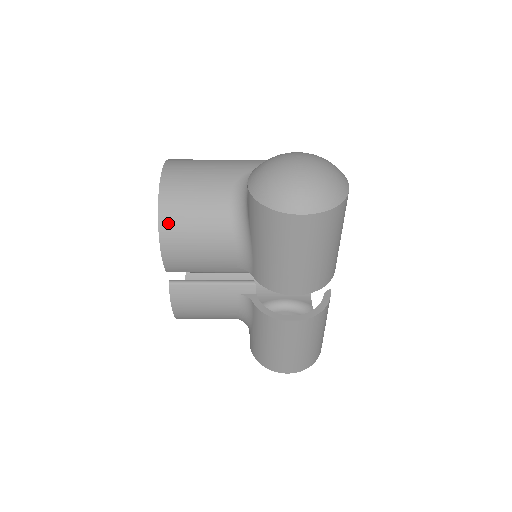
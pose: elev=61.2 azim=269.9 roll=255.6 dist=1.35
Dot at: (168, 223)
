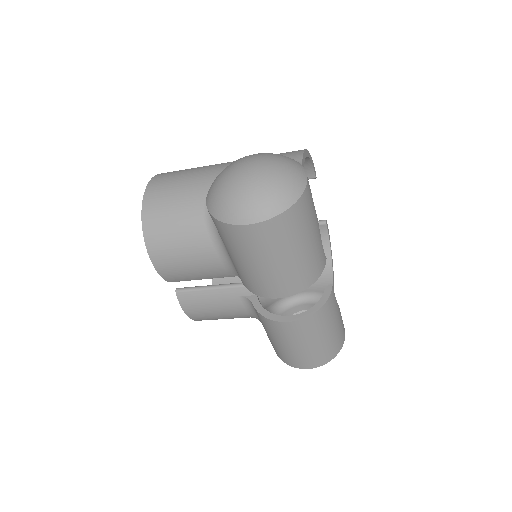
Dot at: (153, 240)
